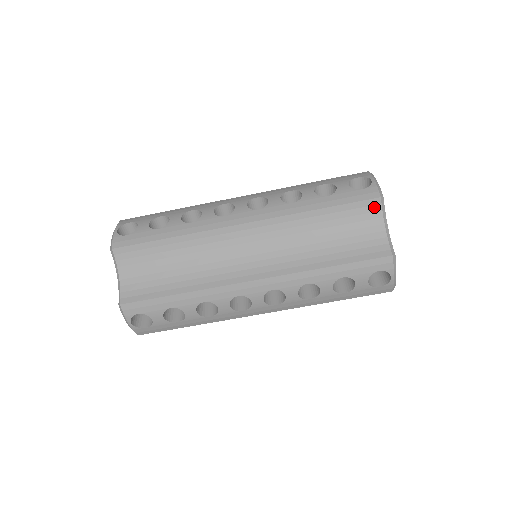
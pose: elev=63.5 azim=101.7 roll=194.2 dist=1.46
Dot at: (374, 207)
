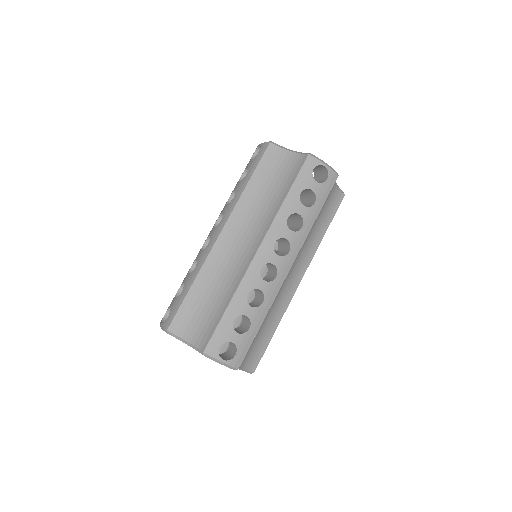
Dot at: (273, 150)
